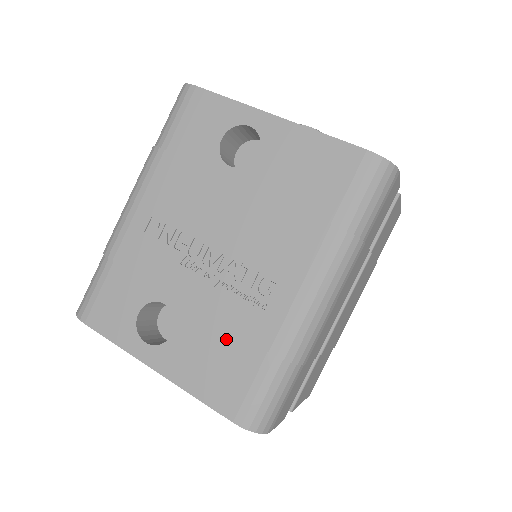
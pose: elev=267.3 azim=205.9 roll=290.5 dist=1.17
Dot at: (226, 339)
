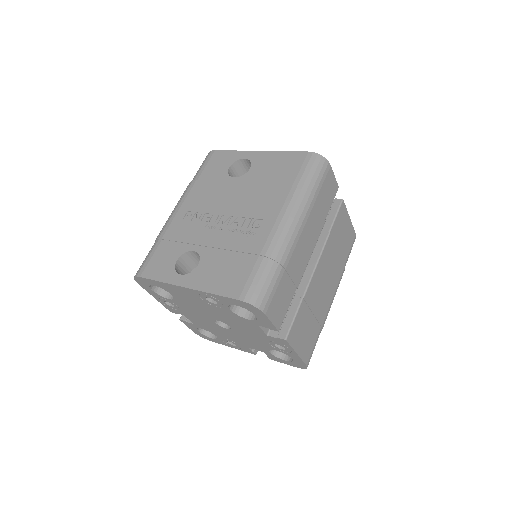
Dot at: (233, 257)
